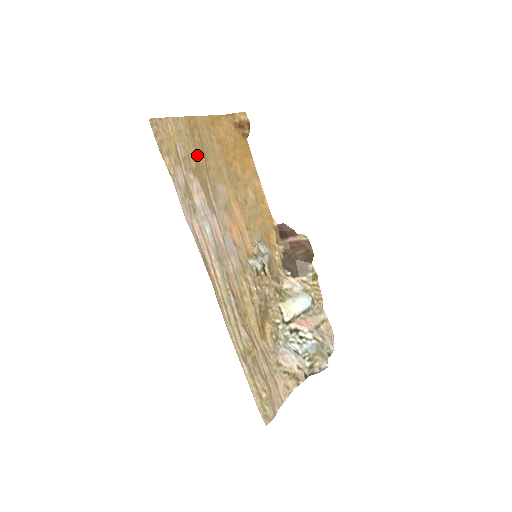
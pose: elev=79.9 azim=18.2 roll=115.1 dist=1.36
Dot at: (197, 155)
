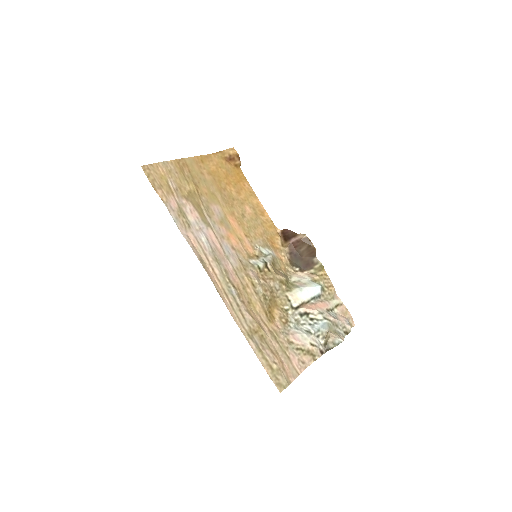
Dot at: (188, 186)
